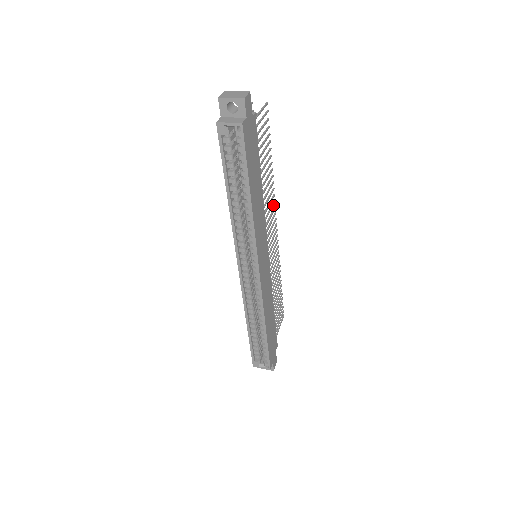
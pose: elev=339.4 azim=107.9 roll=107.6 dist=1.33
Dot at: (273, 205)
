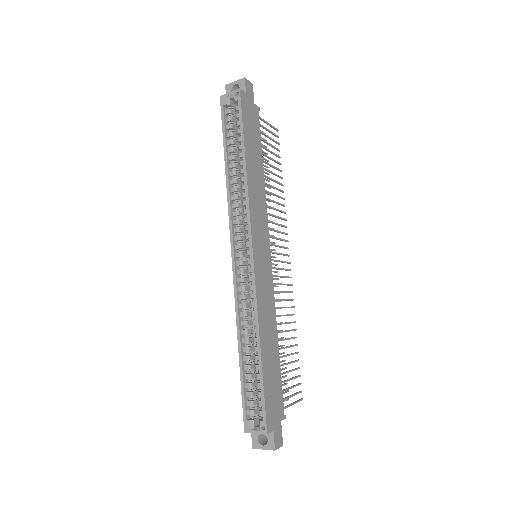
Dot at: (283, 226)
